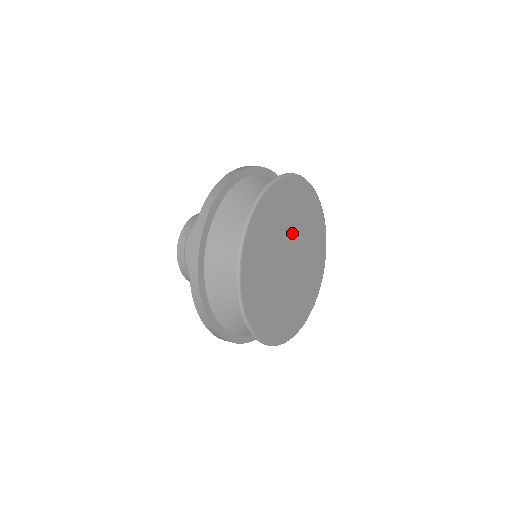
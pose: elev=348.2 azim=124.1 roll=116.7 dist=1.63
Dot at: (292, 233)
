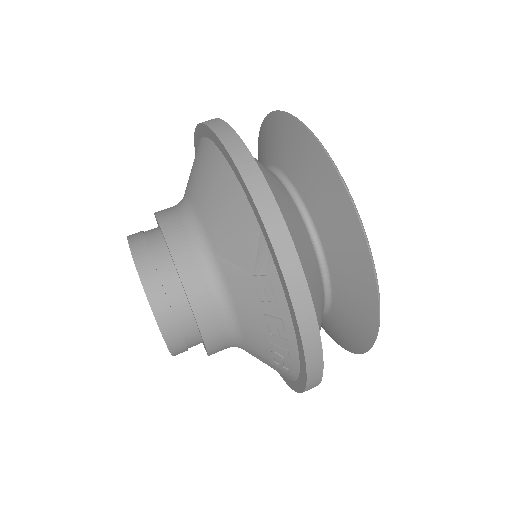
Dot at: occluded
